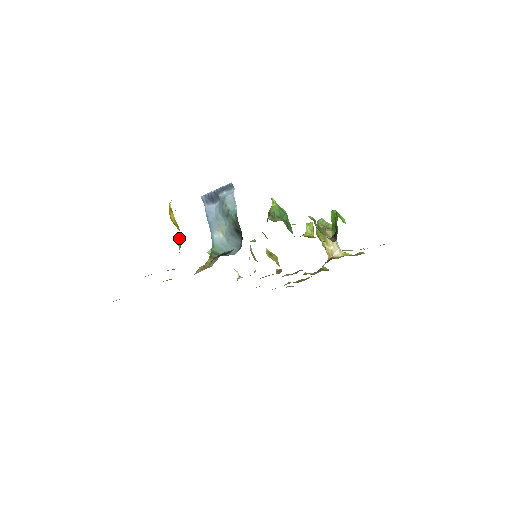
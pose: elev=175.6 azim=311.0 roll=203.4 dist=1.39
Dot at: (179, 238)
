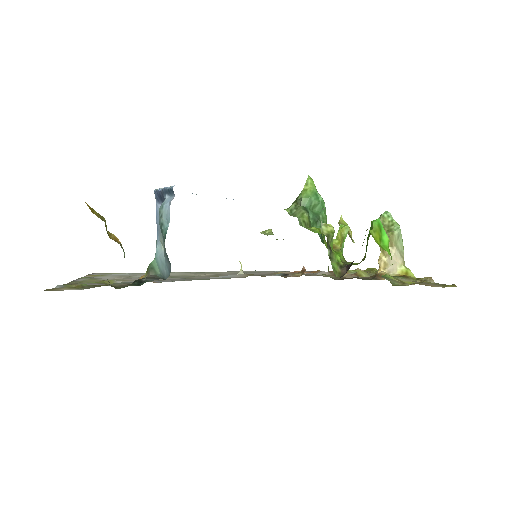
Dot at: occluded
